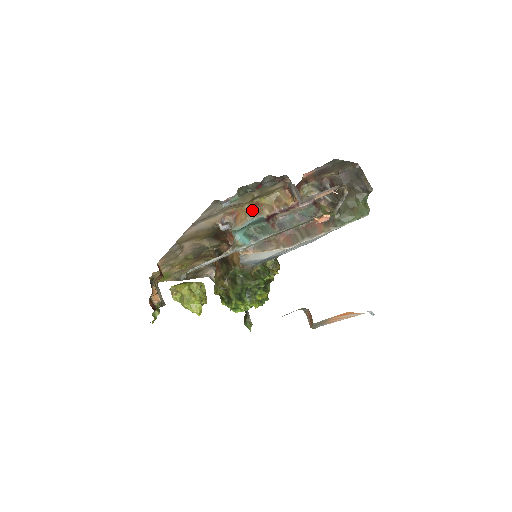
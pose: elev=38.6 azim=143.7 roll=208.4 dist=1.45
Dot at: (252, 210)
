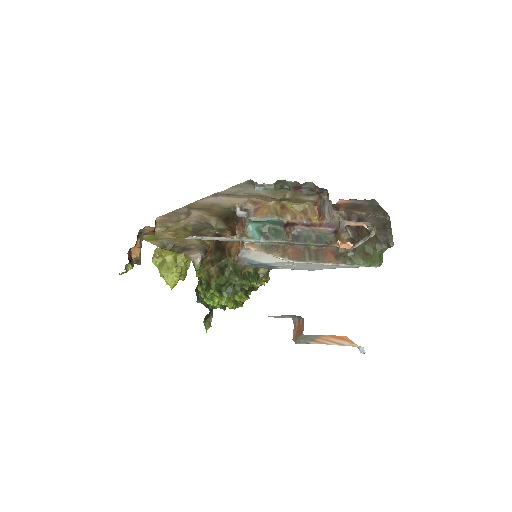
Dot at: (276, 209)
